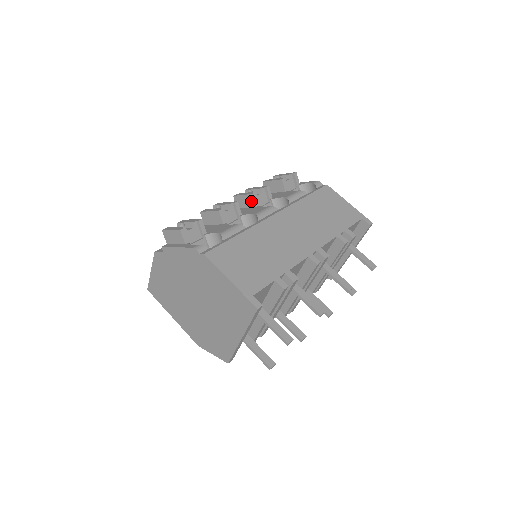
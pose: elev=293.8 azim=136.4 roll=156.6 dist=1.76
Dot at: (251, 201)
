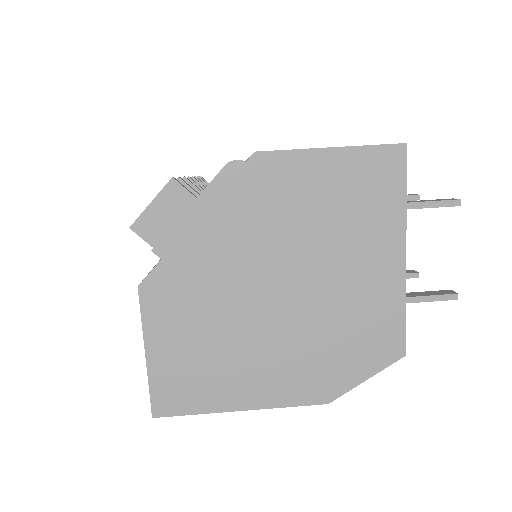
Dot at: occluded
